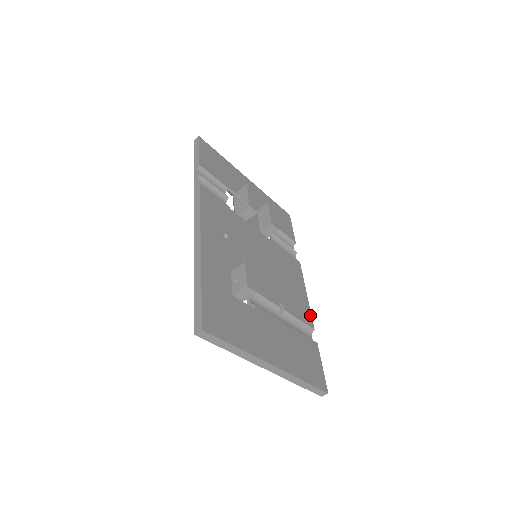
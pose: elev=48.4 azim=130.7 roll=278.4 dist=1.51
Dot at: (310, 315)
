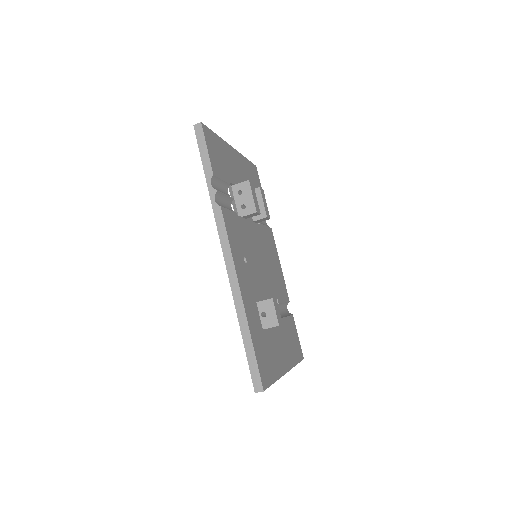
Dot at: occluded
